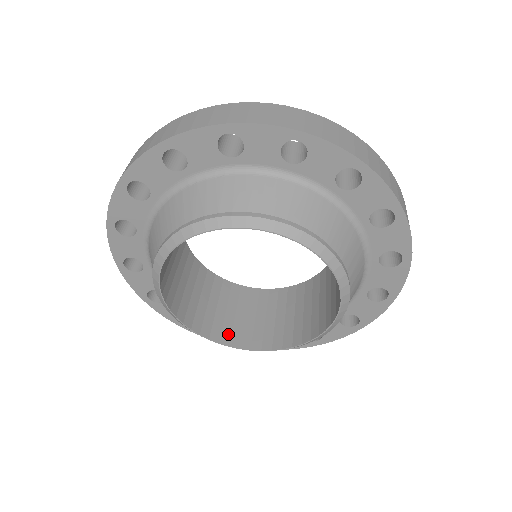
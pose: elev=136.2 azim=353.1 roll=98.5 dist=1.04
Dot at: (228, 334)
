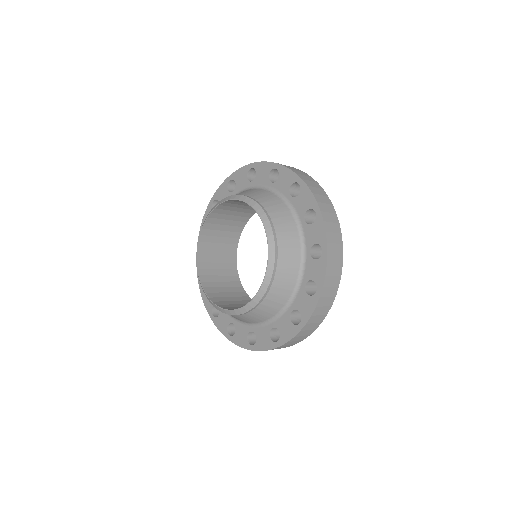
Dot at: (205, 273)
